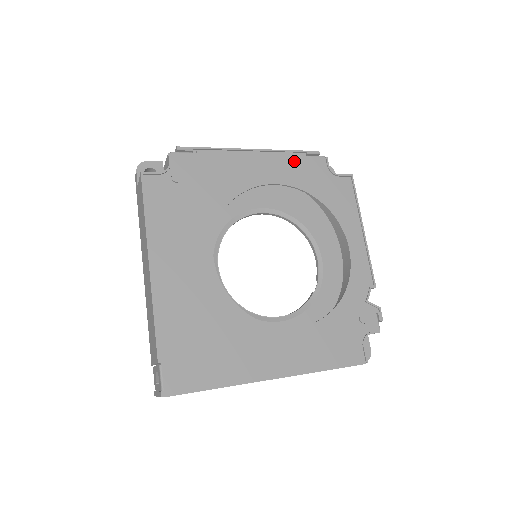
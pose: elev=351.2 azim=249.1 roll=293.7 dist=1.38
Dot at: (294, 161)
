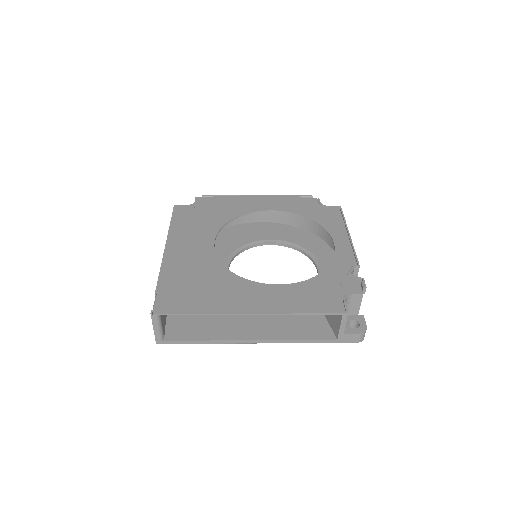
Dot at: (290, 200)
